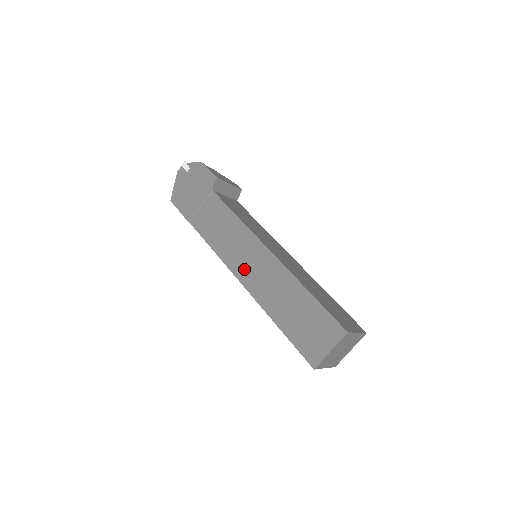
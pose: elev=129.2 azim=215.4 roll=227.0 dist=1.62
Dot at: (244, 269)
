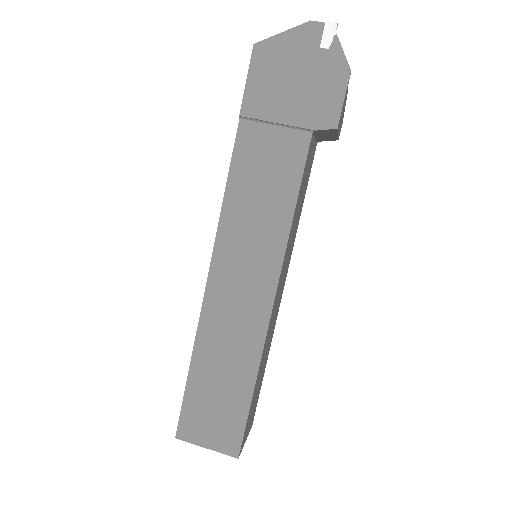
Dot at: (228, 273)
